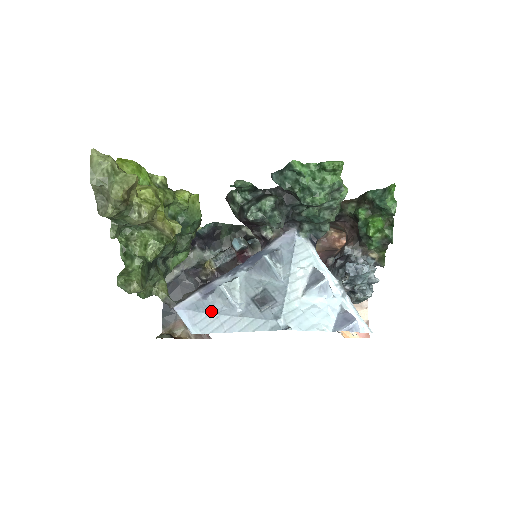
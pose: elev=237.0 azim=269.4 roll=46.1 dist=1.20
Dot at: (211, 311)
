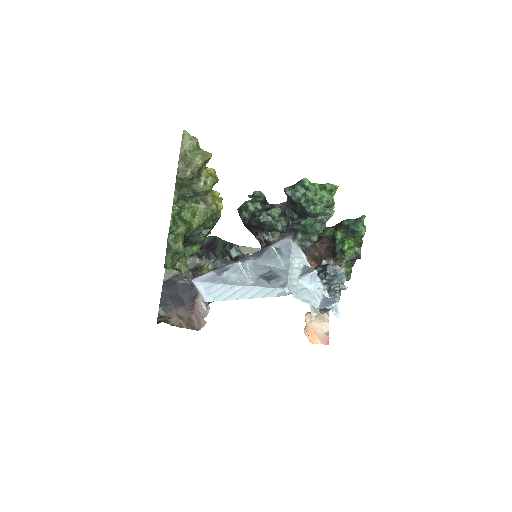
Dot at: (226, 283)
